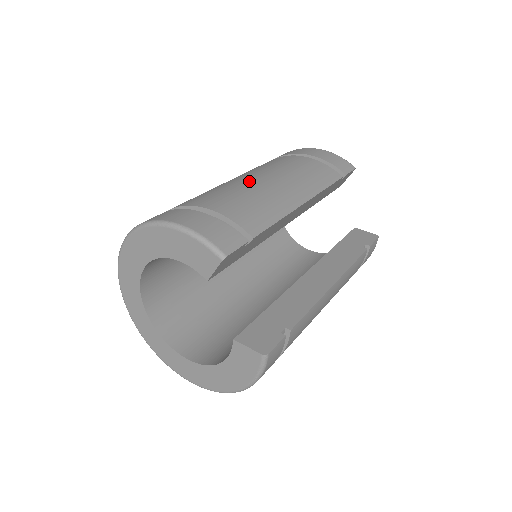
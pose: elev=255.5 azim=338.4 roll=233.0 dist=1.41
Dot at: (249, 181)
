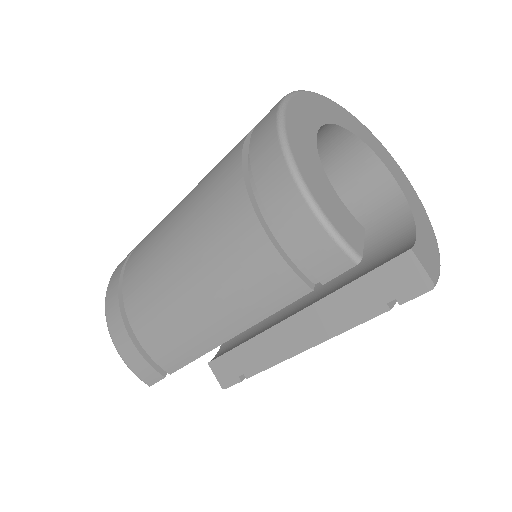
Dot at: (174, 287)
